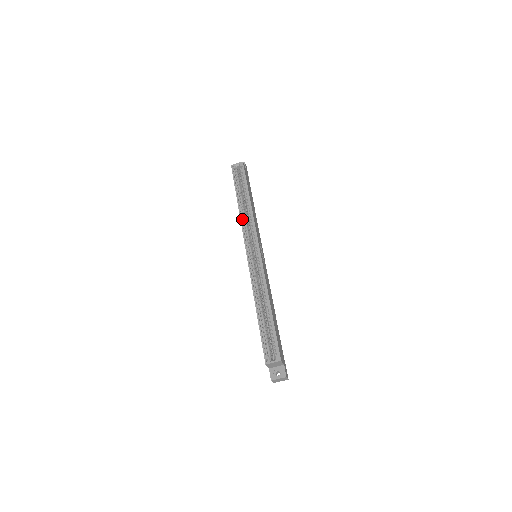
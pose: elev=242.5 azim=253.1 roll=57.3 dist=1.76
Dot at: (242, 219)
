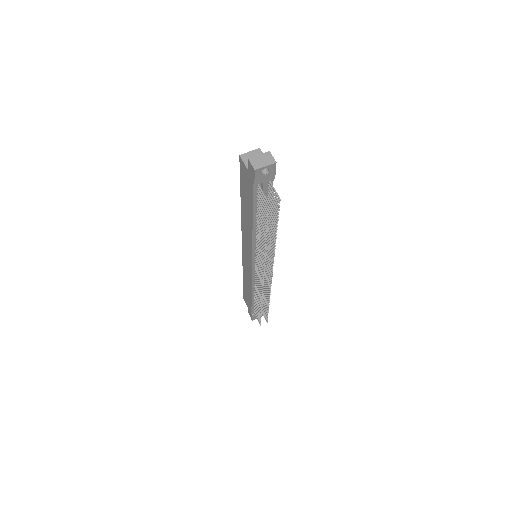
Dot at: occluded
